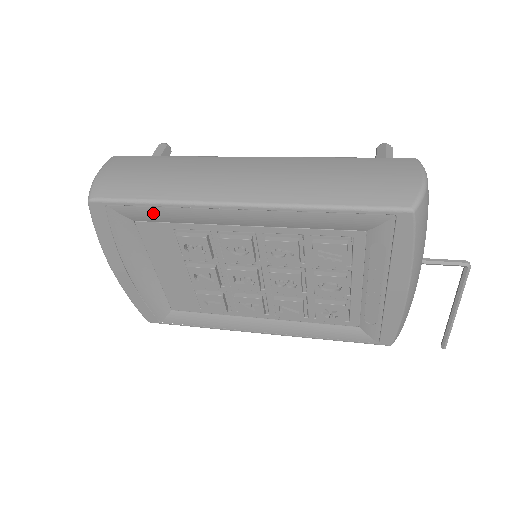
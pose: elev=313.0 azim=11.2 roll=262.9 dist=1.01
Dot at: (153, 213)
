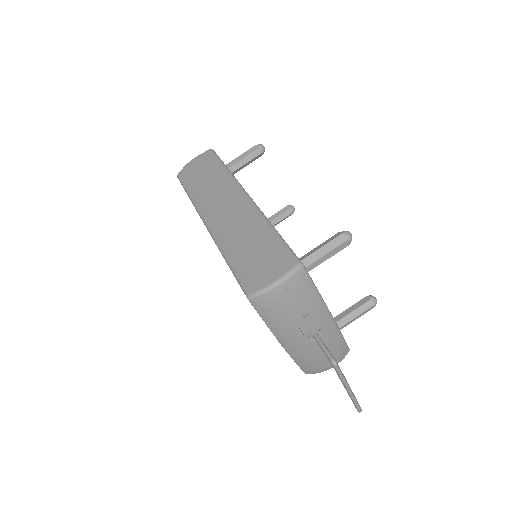
Dot at: occluded
